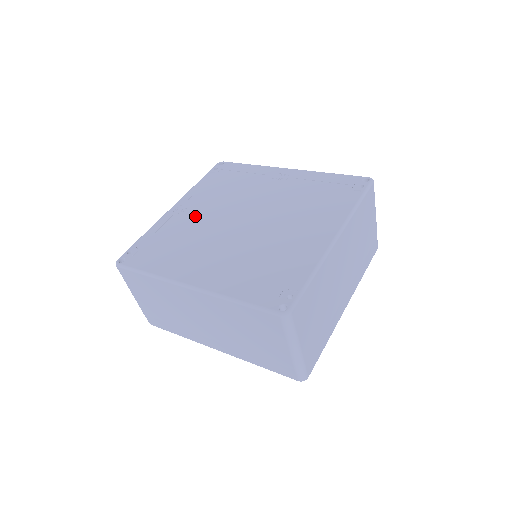
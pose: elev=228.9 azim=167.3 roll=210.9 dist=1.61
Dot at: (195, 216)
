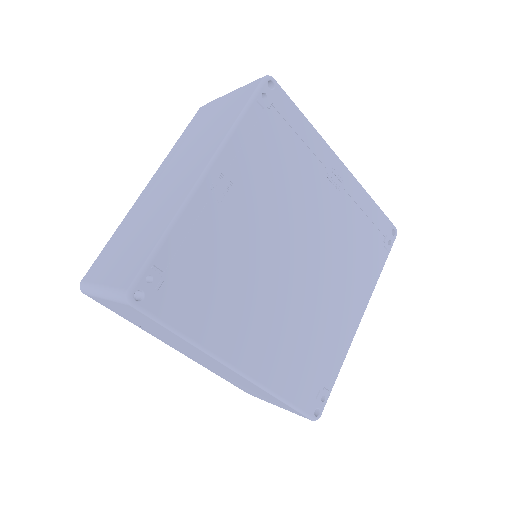
Dot at: (240, 221)
